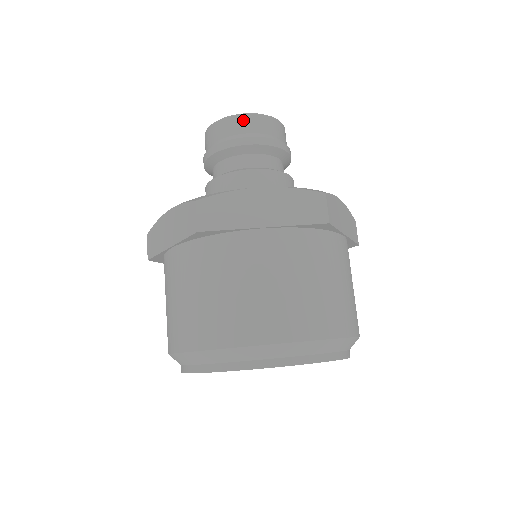
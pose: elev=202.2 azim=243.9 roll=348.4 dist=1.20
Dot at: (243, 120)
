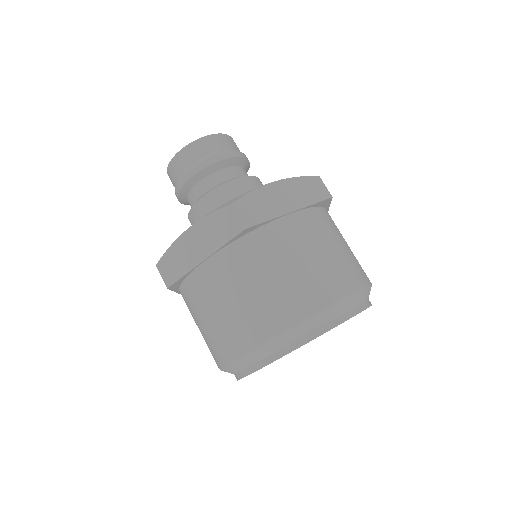
Dot at: (177, 161)
